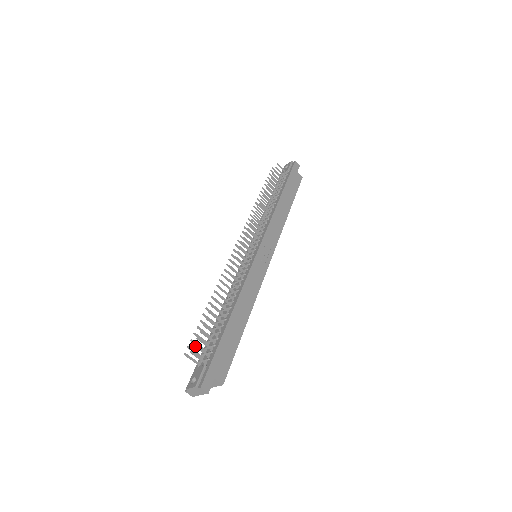
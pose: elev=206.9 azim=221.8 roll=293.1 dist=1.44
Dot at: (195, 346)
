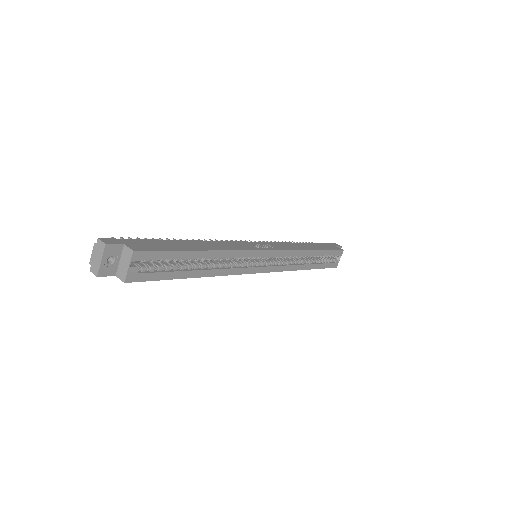
Dot at: (122, 238)
